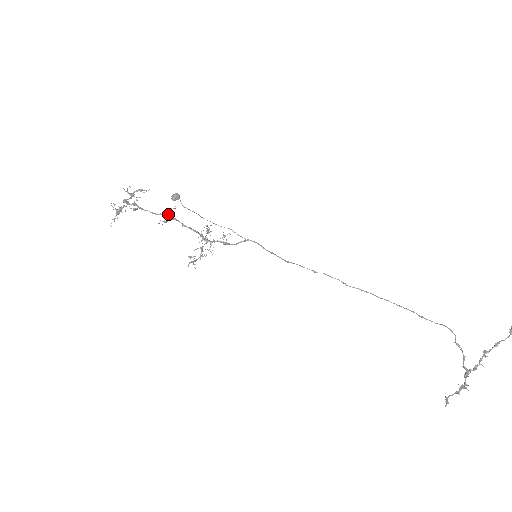
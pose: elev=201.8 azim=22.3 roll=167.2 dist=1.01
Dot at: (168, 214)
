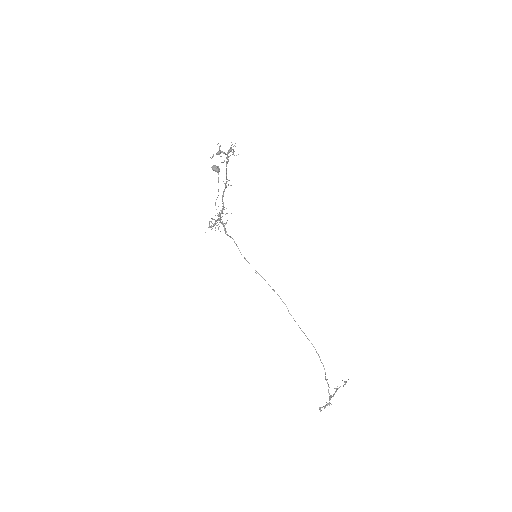
Dot at: (227, 181)
